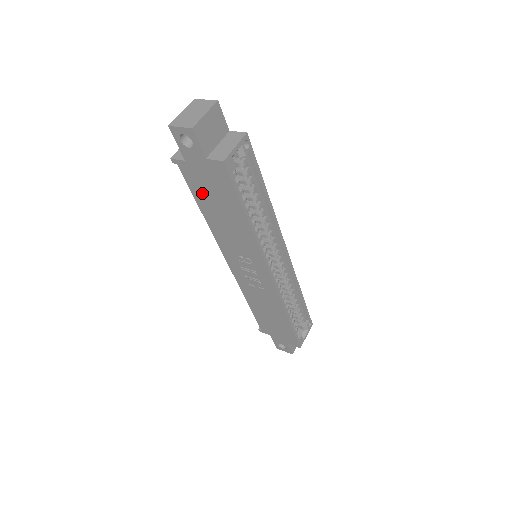
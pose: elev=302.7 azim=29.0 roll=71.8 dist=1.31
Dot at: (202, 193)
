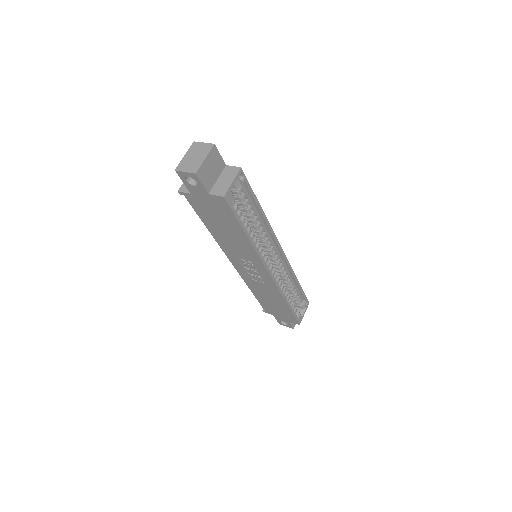
Dot at: (207, 216)
